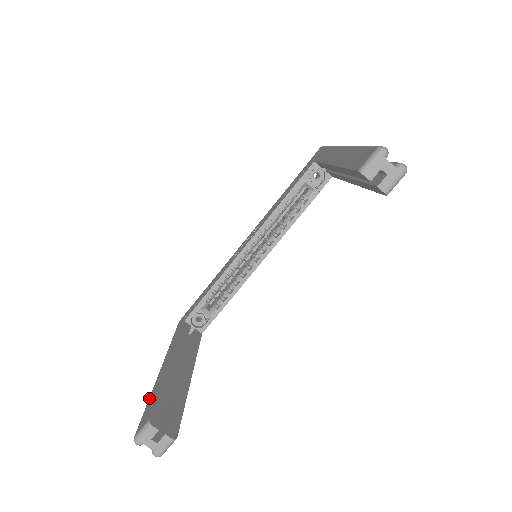
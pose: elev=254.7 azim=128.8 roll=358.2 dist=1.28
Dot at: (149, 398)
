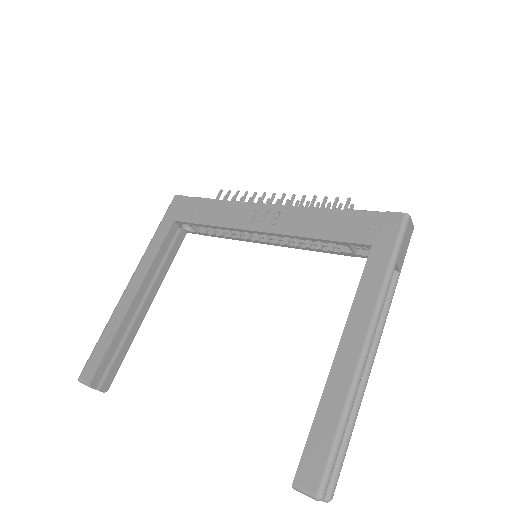
Dot at: (104, 332)
